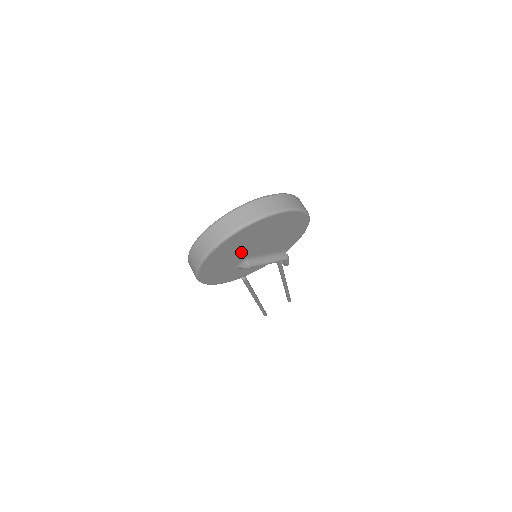
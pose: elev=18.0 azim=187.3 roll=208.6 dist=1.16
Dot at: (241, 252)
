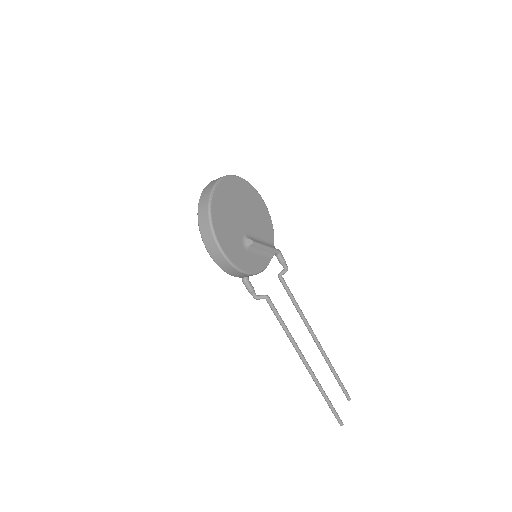
Dot at: (235, 220)
